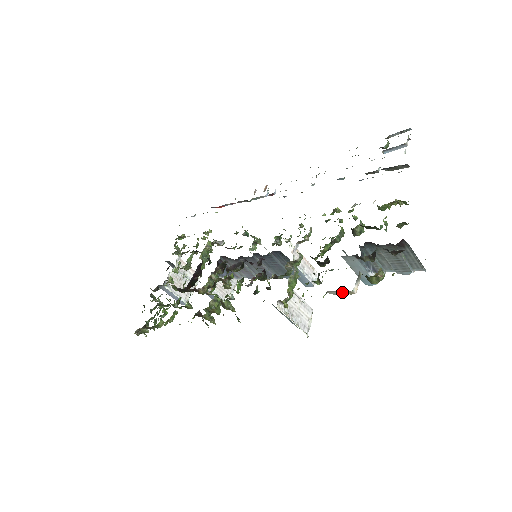
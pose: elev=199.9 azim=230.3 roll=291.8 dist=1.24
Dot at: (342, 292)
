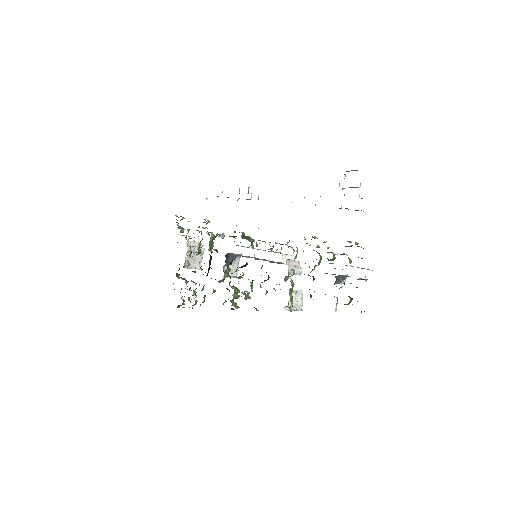
Dot at: occluded
